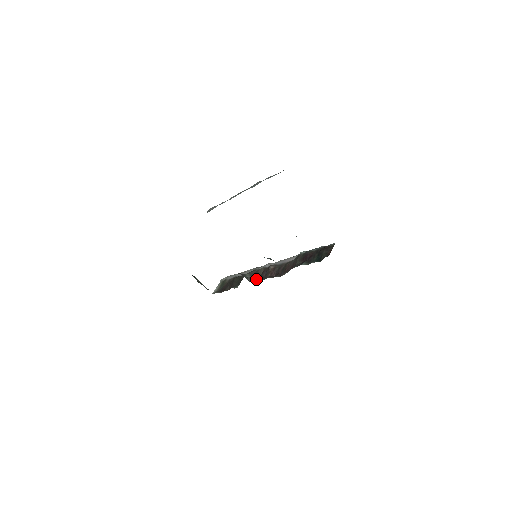
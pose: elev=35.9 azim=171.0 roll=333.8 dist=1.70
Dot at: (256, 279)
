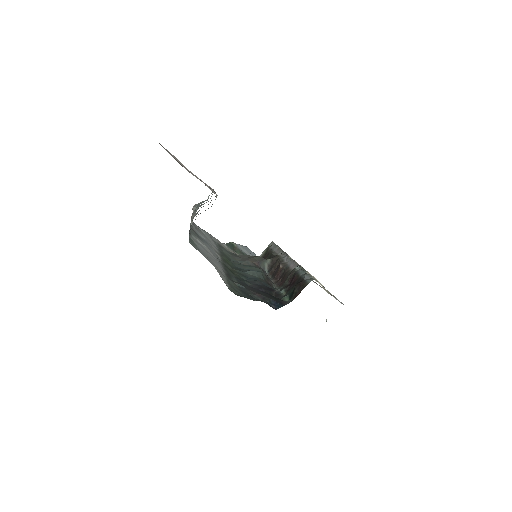
Dot at: (272, 270)
